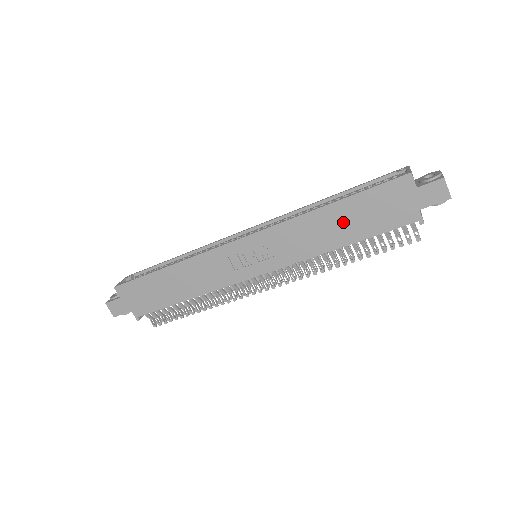
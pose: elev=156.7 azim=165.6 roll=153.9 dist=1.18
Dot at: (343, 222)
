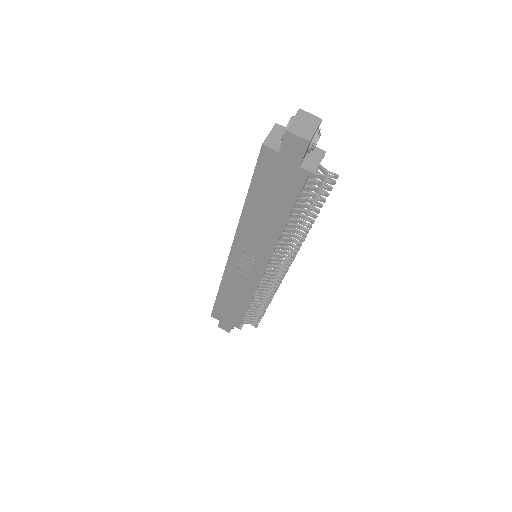
Dot at: (266, 209)
